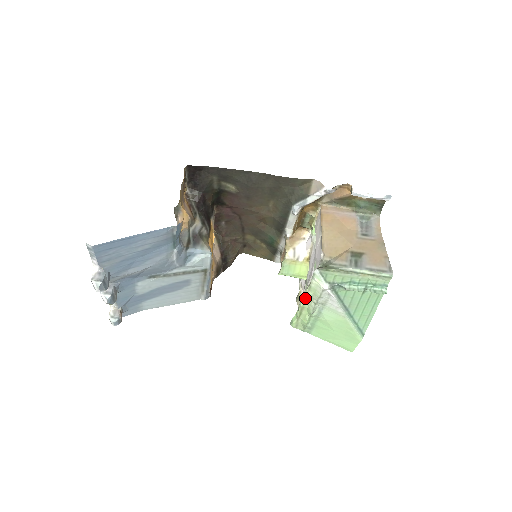
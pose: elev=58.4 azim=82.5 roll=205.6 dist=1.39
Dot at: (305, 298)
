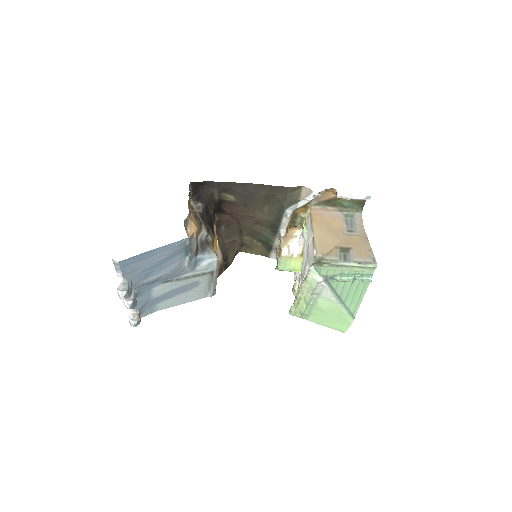
Dot at: (302, 290)
